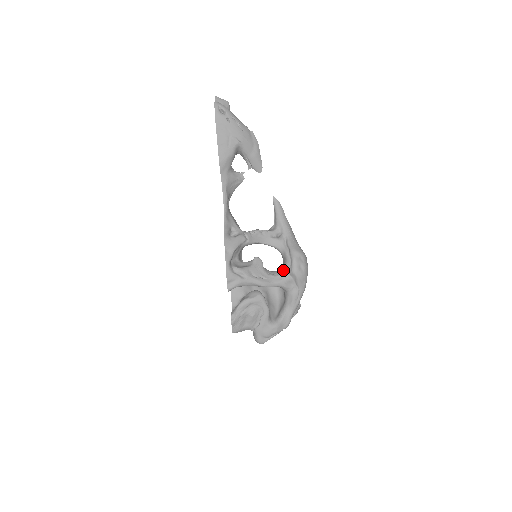
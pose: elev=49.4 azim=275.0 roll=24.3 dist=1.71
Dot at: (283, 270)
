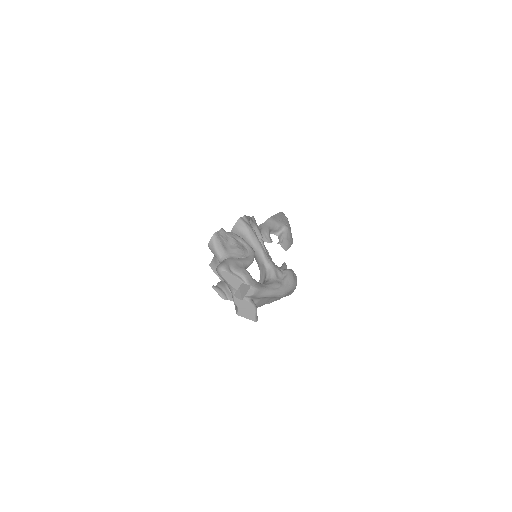
Dot at: occluded
